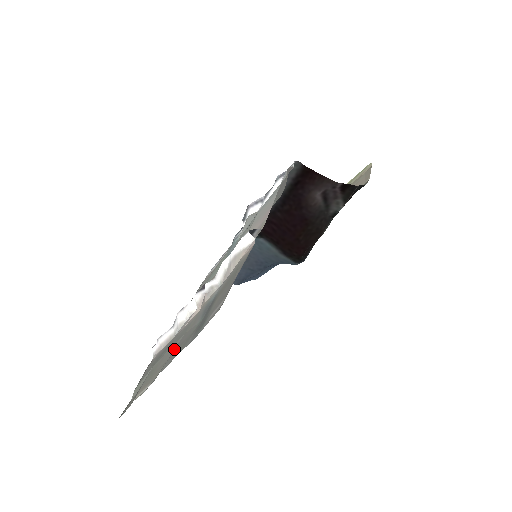
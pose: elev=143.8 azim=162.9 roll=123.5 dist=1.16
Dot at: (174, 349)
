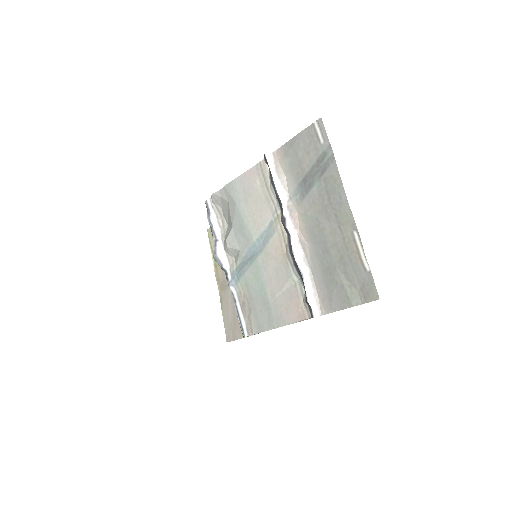
Dot at: (329, 219)
